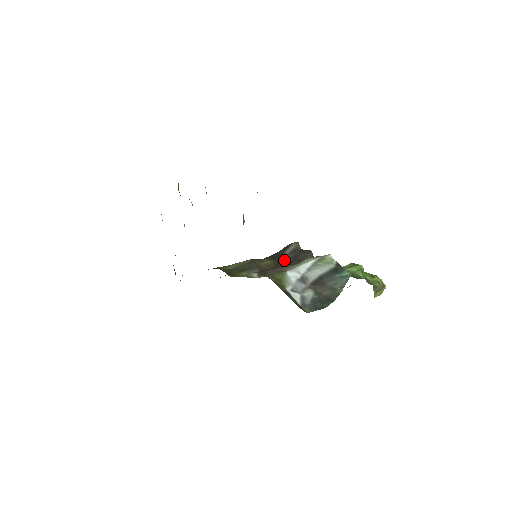
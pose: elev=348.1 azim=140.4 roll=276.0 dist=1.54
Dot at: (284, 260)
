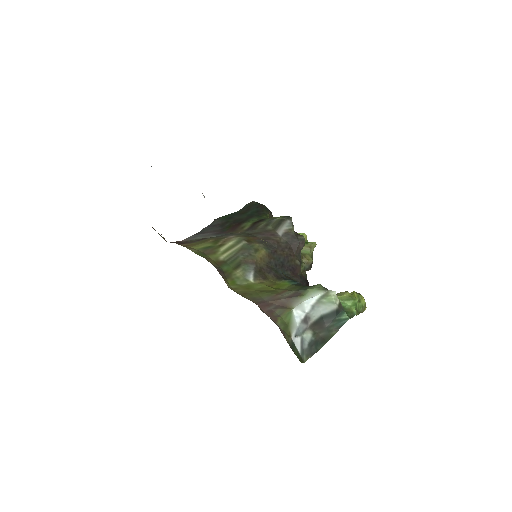
Dot at: (277, 248)
